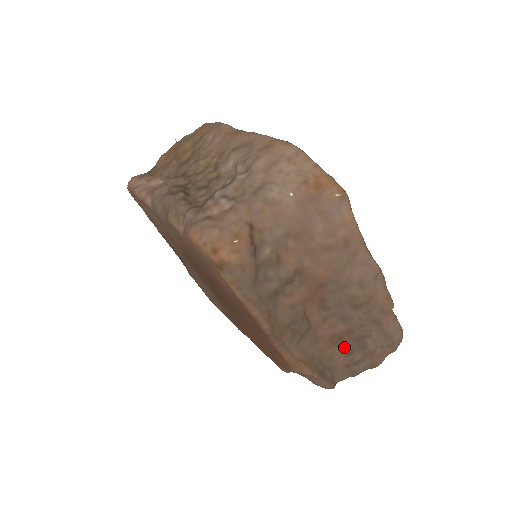
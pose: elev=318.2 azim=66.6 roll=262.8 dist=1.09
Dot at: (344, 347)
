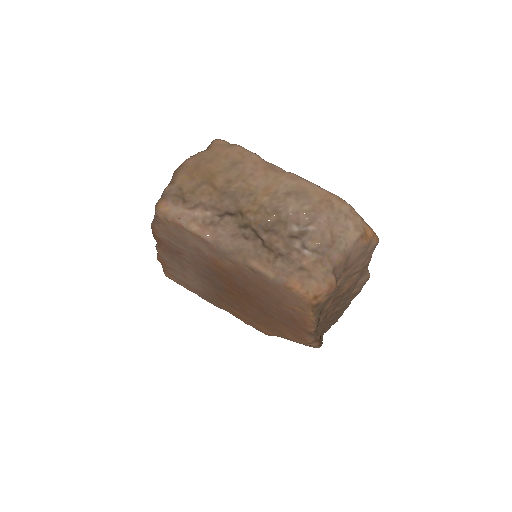
Dot at: (330, 320)
